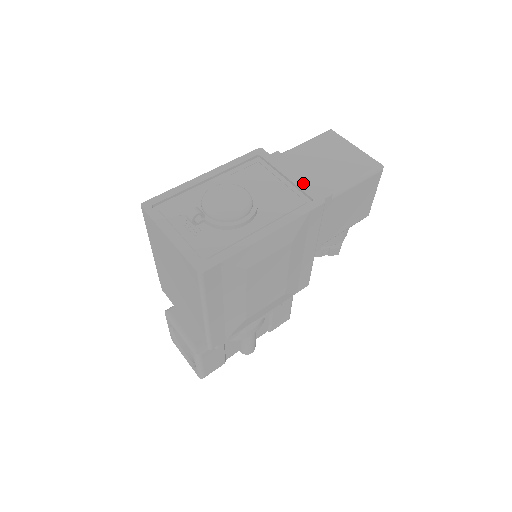
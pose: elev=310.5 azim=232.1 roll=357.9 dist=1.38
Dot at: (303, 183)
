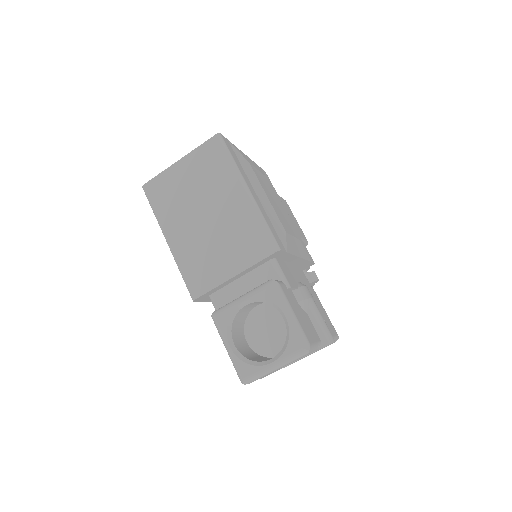
Dot at: occluded
